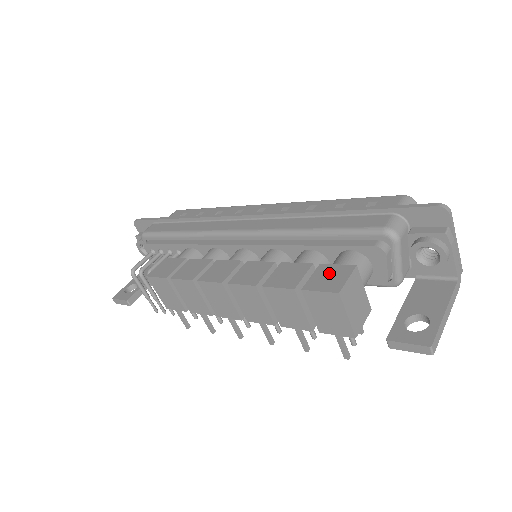
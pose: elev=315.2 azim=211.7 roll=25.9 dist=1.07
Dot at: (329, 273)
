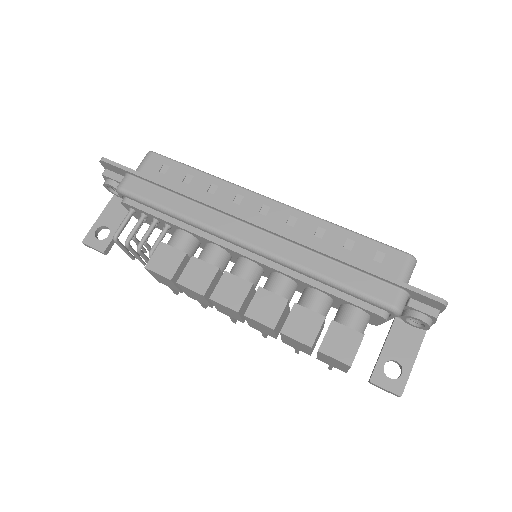
Dot at: (341, 337)
